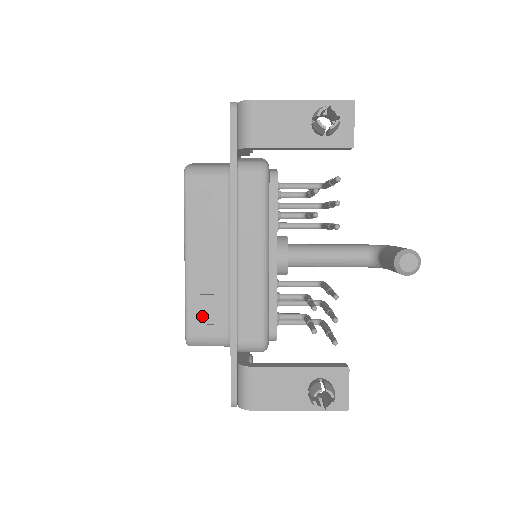
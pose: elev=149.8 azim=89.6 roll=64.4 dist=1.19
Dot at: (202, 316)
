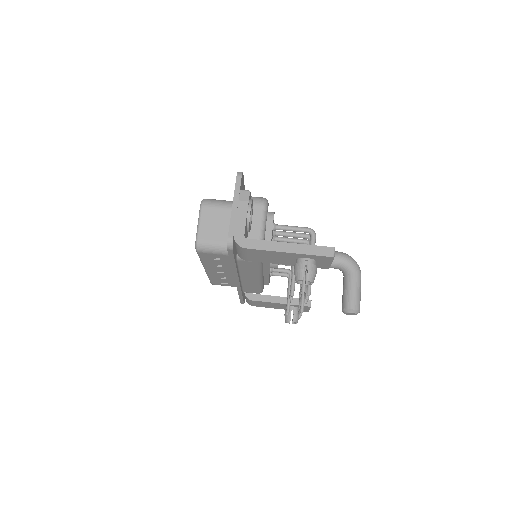
Dot at: (220, 282)
